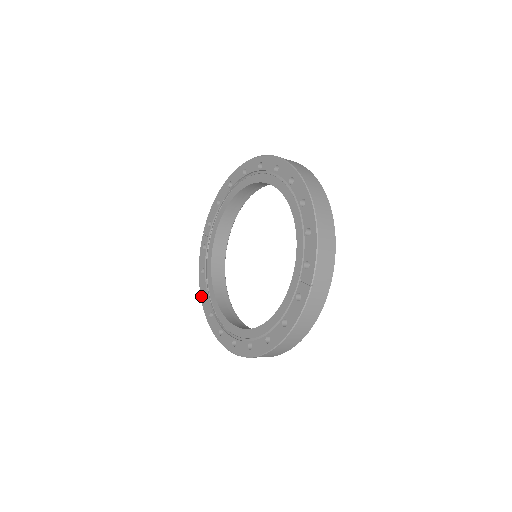
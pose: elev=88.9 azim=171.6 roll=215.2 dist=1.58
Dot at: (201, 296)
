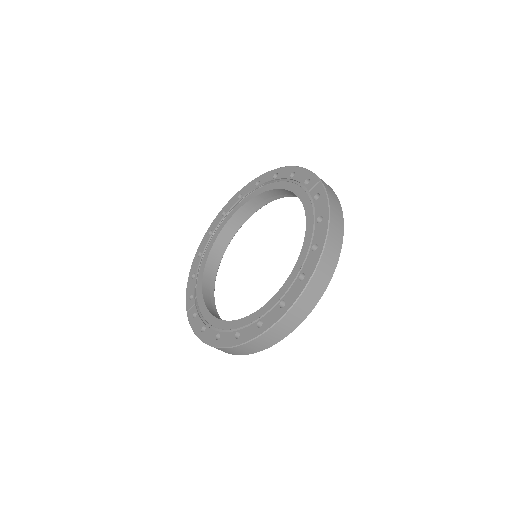
Dot at: (213, 344)
